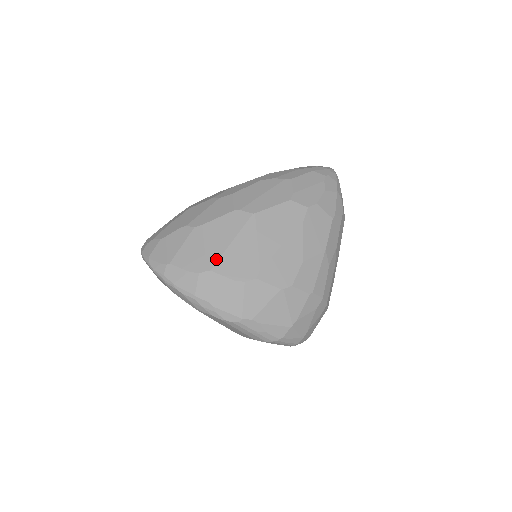
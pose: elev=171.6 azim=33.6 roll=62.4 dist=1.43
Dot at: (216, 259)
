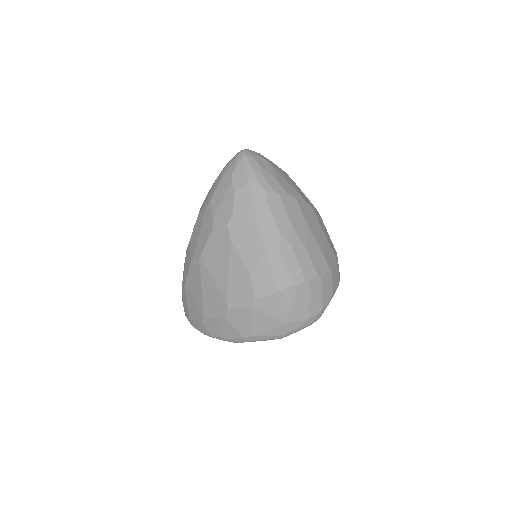
Dot at: (202, 307)
